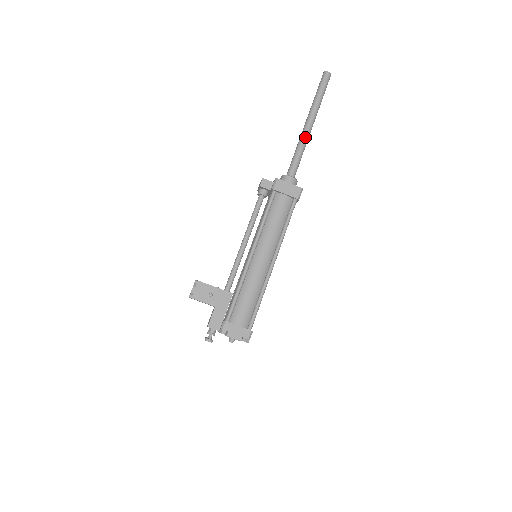
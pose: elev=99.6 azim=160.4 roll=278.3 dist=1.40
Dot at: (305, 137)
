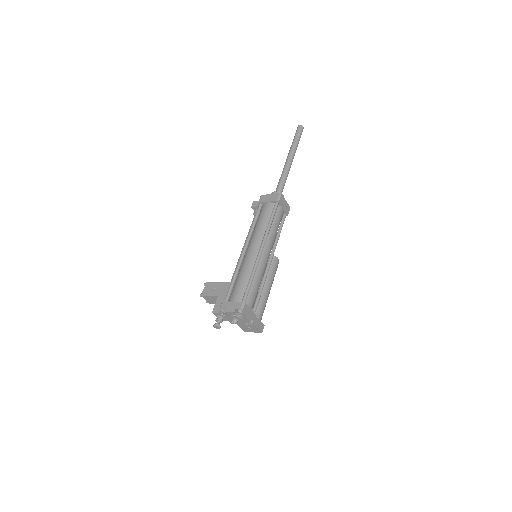
Dot at: (285, 166)
